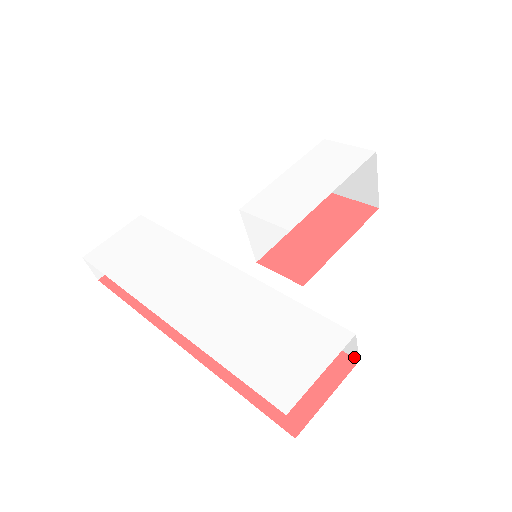
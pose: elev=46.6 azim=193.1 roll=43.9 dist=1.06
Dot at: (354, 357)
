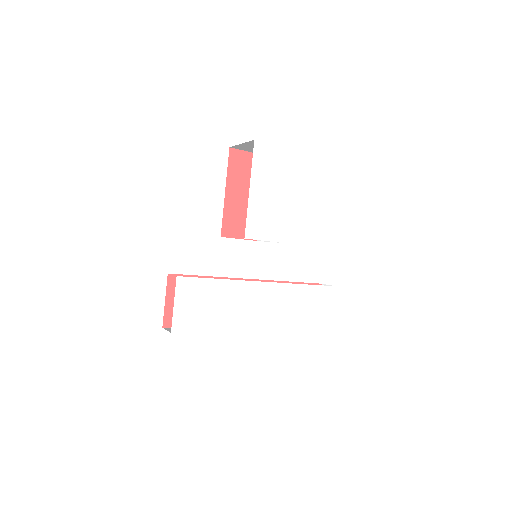
Dot at: (321, 284)
